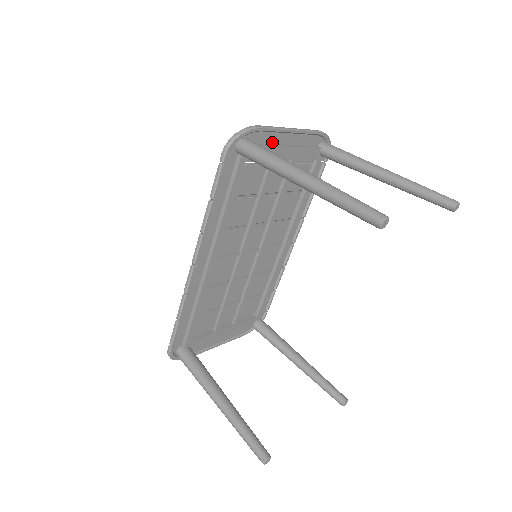
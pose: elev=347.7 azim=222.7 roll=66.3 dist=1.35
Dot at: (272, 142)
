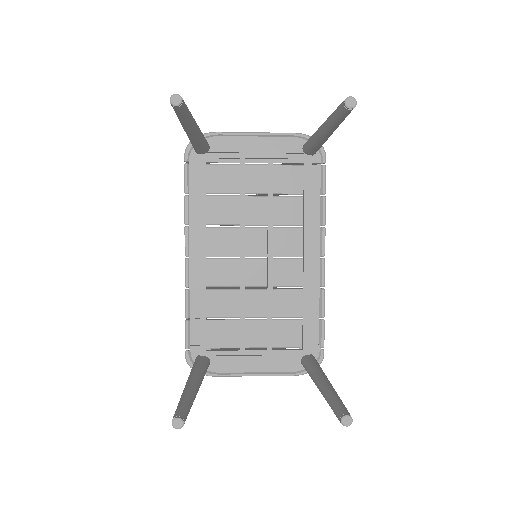
Dot at: (236, 145)
